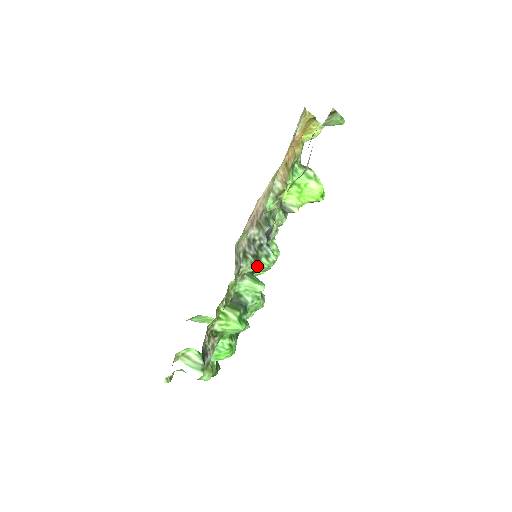
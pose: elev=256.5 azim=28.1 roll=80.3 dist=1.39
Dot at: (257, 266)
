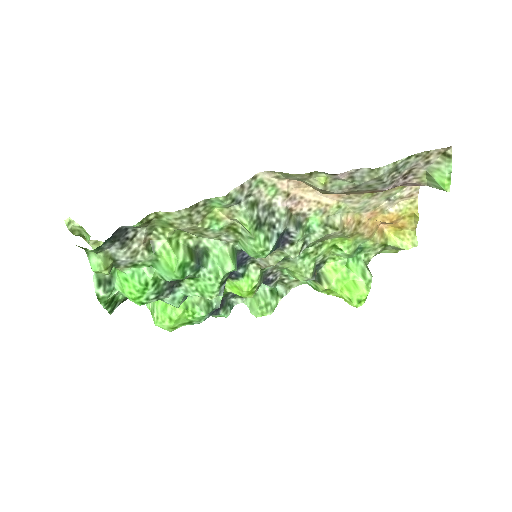
Dot at: (252, 227)
